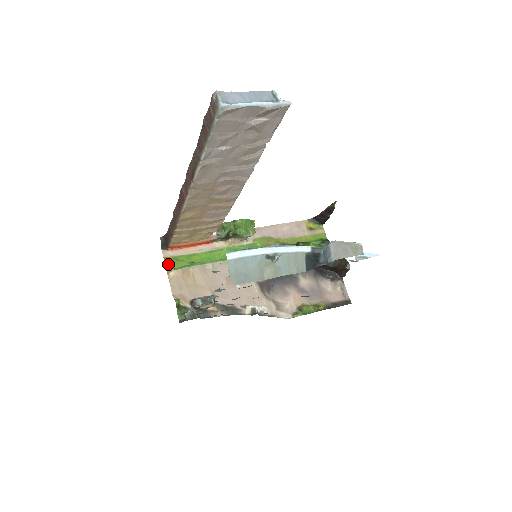
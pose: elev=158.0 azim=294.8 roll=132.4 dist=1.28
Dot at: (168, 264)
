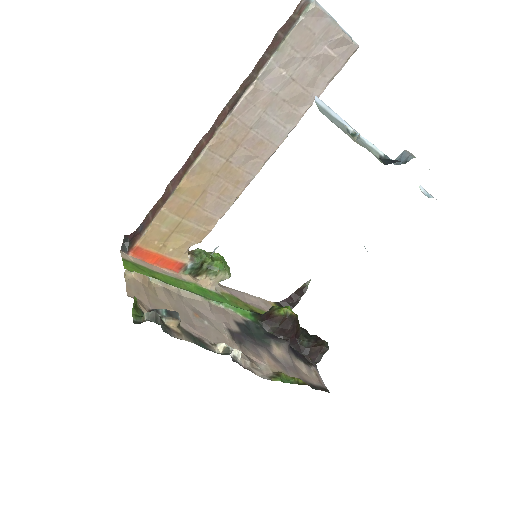
Dot at: (127, 265)
